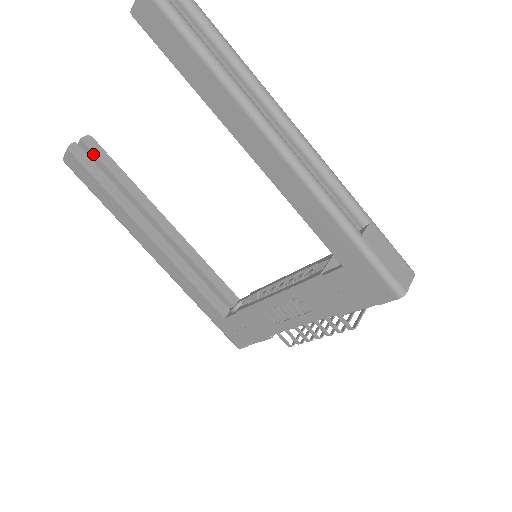
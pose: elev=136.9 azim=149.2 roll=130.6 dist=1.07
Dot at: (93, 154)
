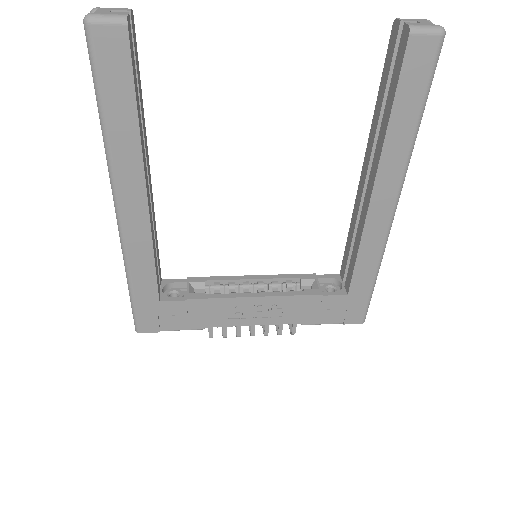
Dot at: occluded
